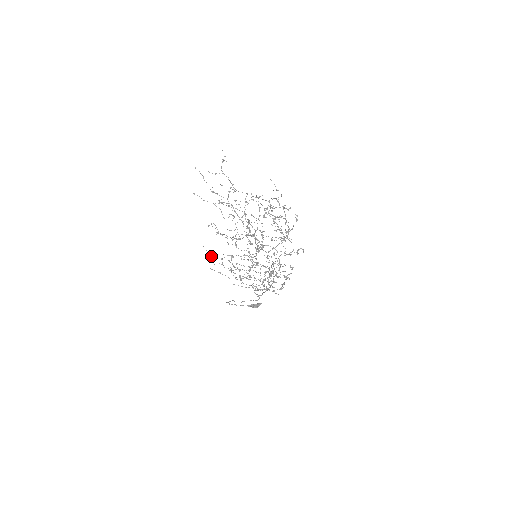
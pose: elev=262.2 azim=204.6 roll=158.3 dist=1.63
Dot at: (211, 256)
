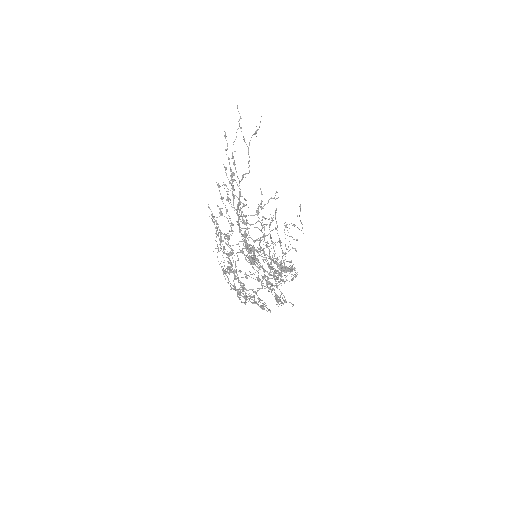
Dot at: occluded
